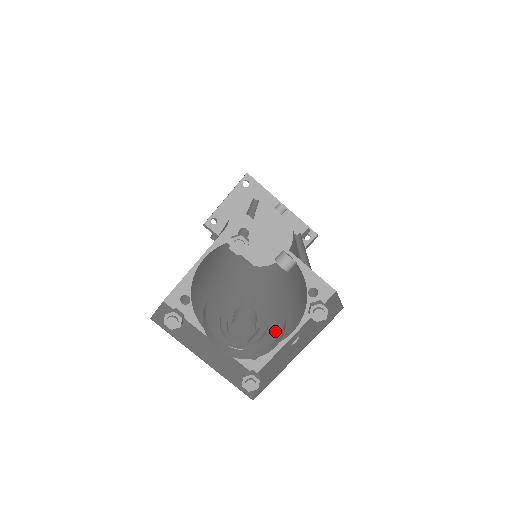
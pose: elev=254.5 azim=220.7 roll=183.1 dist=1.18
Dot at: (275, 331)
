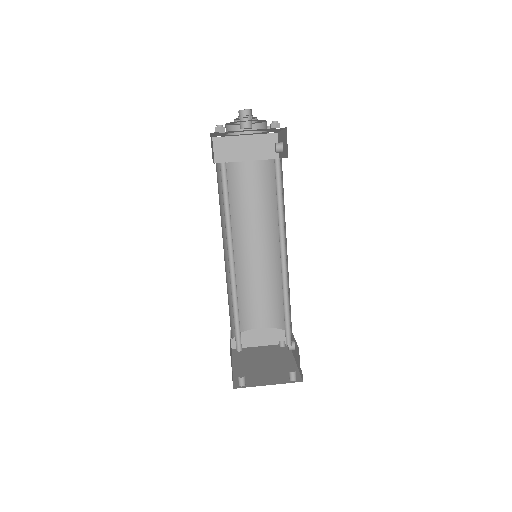
Dot at: occluded
